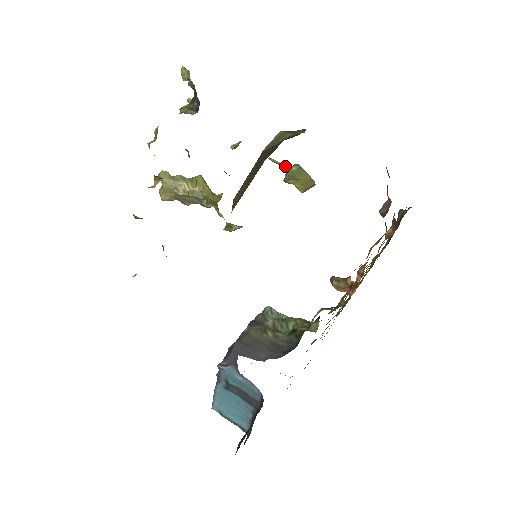
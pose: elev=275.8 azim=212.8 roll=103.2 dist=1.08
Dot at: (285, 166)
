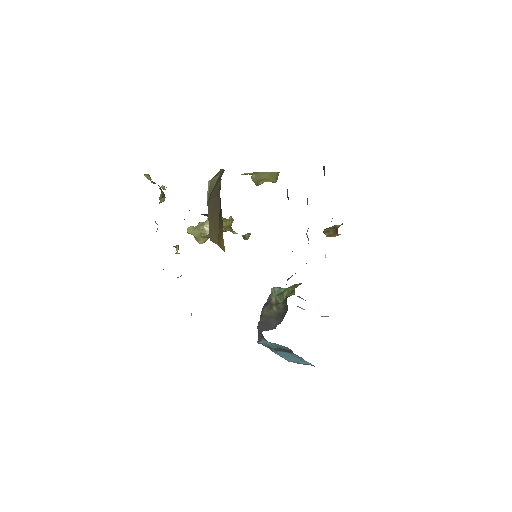
Dot at: occluded
